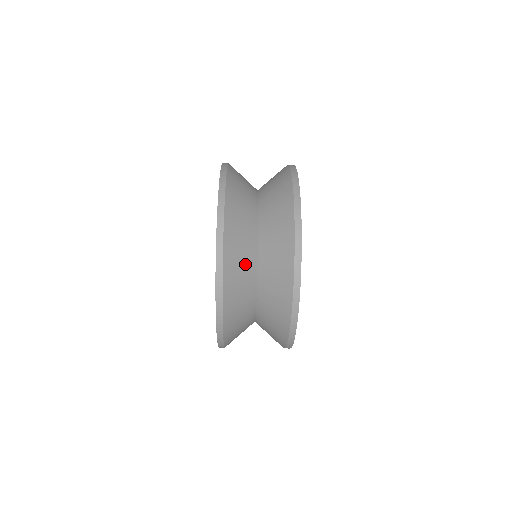
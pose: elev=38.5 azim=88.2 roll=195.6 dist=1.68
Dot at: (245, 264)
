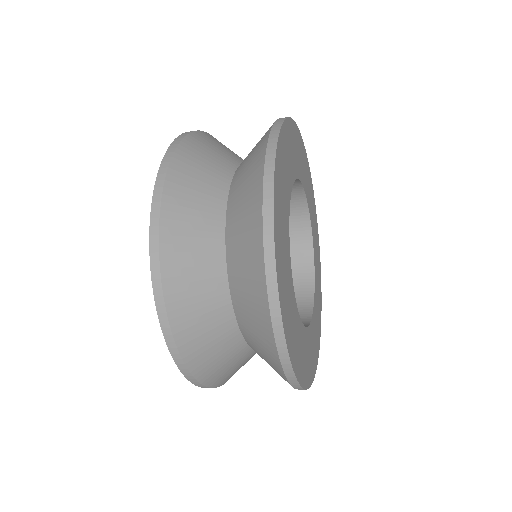
Dot at: (233, 361)
